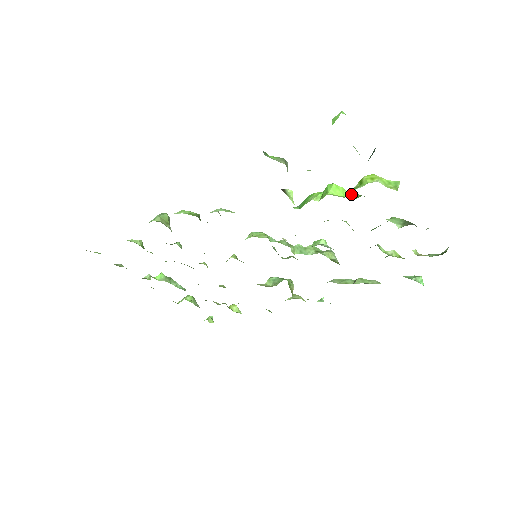
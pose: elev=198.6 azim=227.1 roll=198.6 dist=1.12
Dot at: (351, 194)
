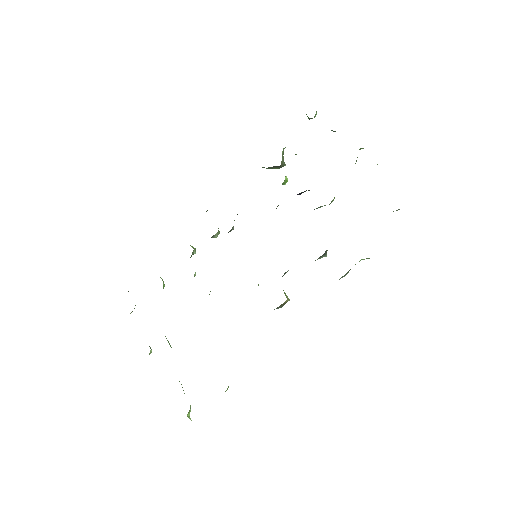
Dot at: occluded
